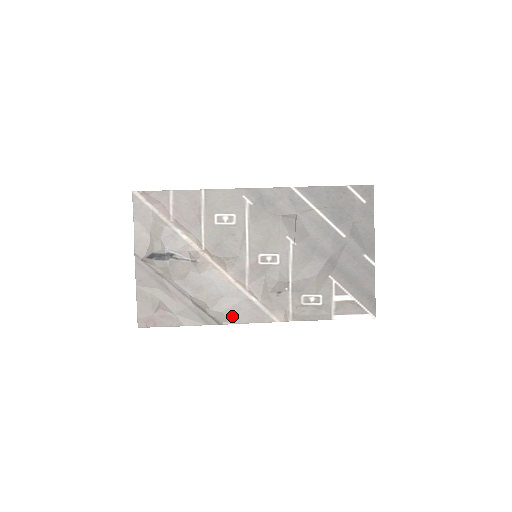
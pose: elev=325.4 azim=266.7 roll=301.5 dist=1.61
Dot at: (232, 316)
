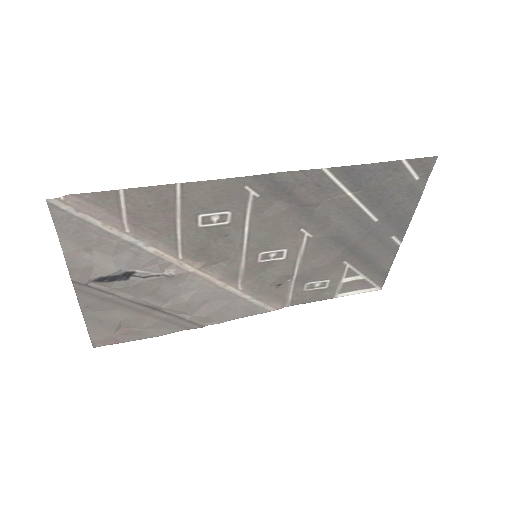
Dot at: (219, 317)
